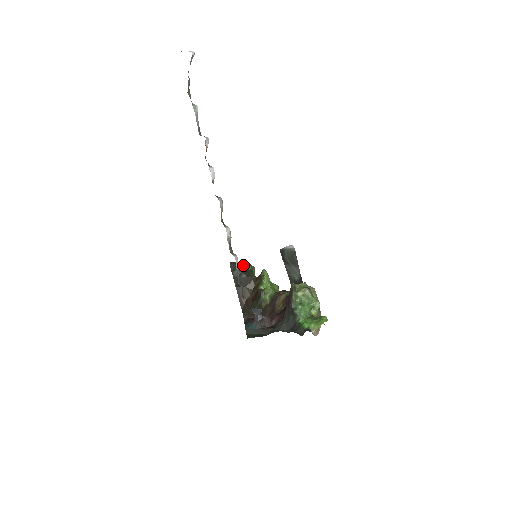
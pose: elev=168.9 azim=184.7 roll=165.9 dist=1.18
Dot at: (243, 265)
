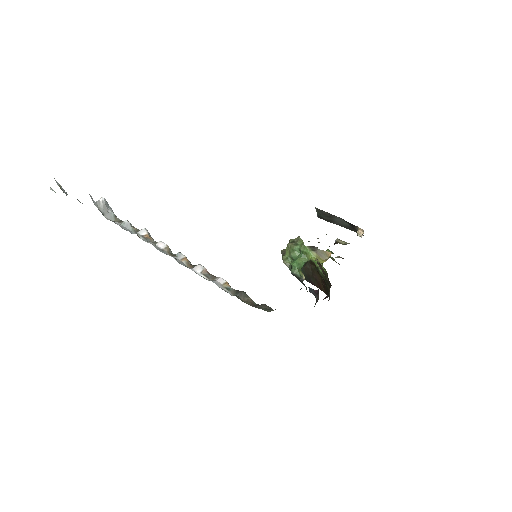
Dot at: occluded
